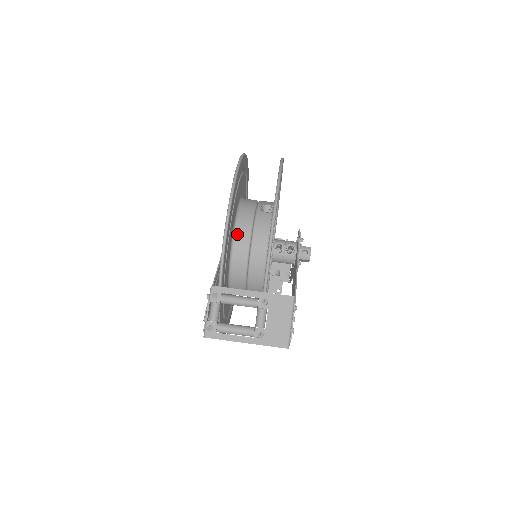
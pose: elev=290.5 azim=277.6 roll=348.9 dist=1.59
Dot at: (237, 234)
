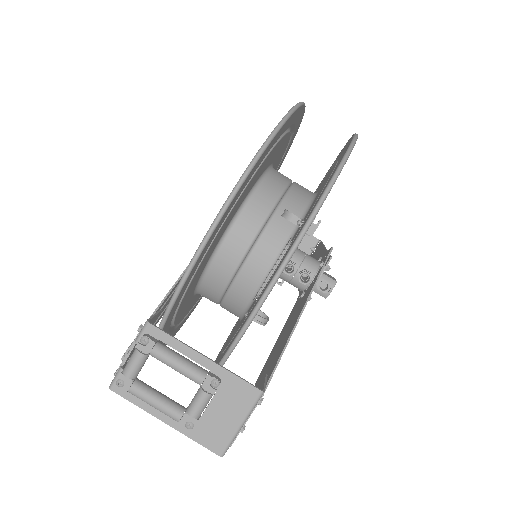
Dot at: (230, 236)
